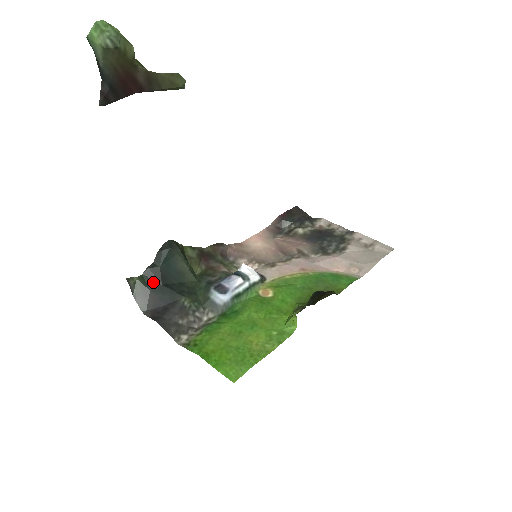
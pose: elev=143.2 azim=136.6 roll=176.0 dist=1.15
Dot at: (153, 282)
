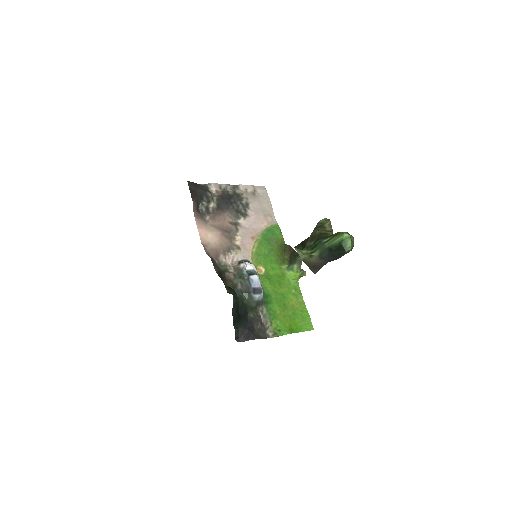
Dot at: (237, 322)
